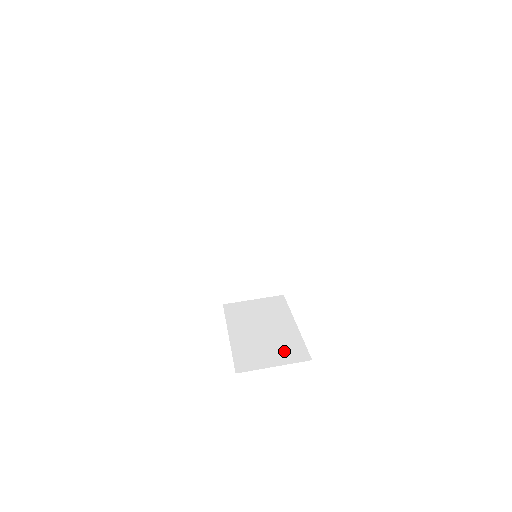
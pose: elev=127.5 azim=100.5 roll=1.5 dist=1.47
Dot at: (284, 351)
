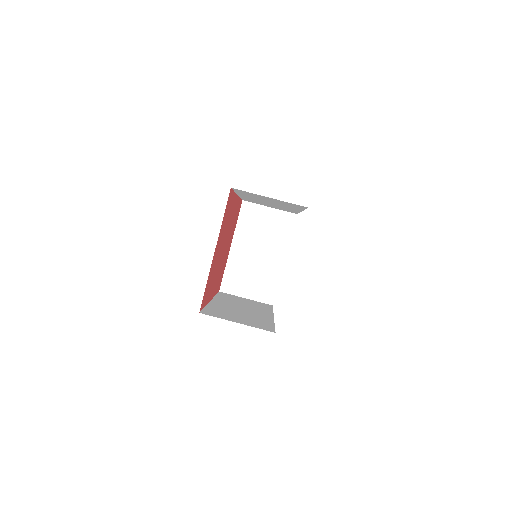
Dot at: (260, 287)
